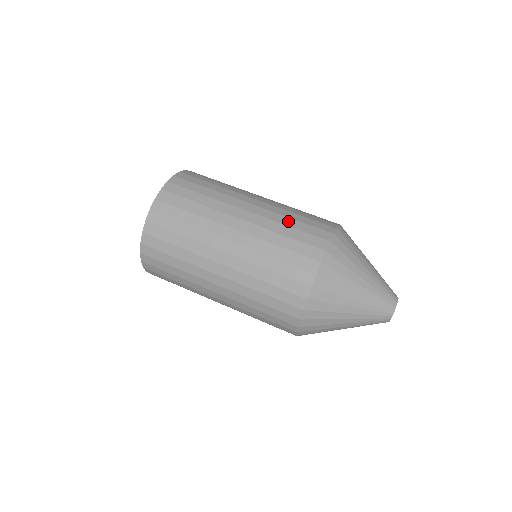
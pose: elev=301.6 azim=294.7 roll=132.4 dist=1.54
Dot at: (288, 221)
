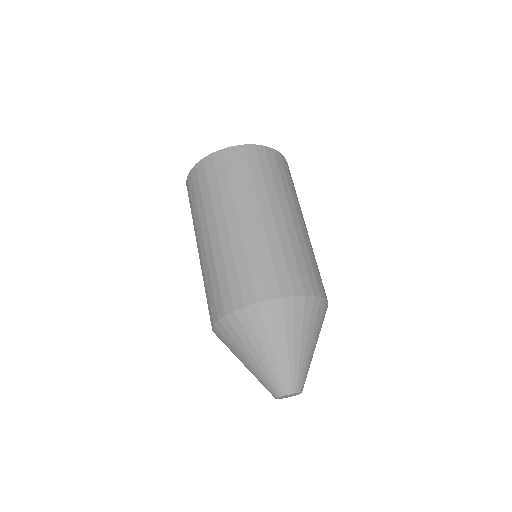
Dot at: (265, 254)
